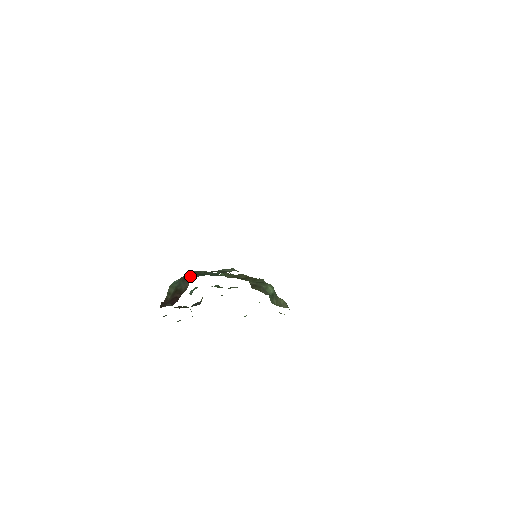
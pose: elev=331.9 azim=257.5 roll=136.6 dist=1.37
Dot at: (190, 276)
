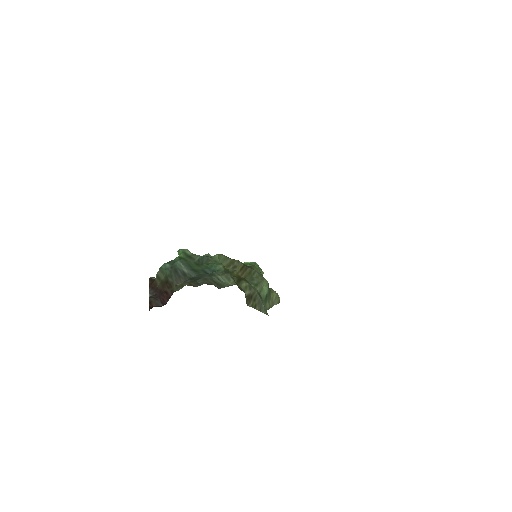
Dot at: (183, 271)
